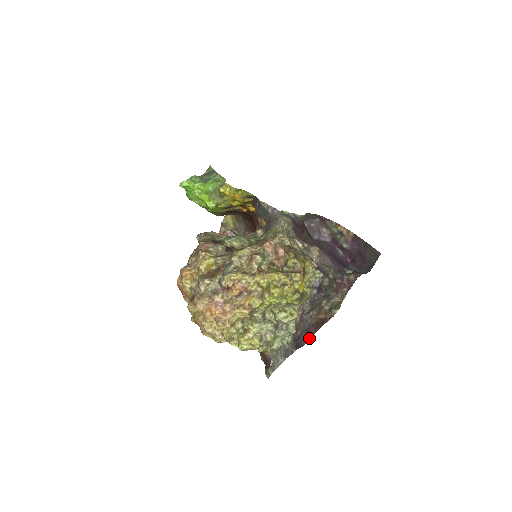
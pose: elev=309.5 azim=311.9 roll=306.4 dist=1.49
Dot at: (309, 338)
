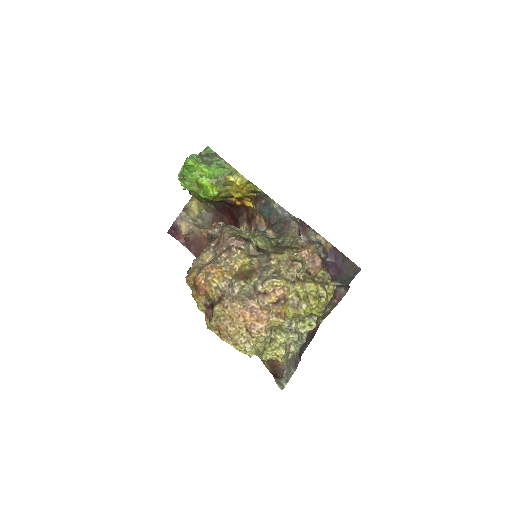
Dot at: (306, 347)
